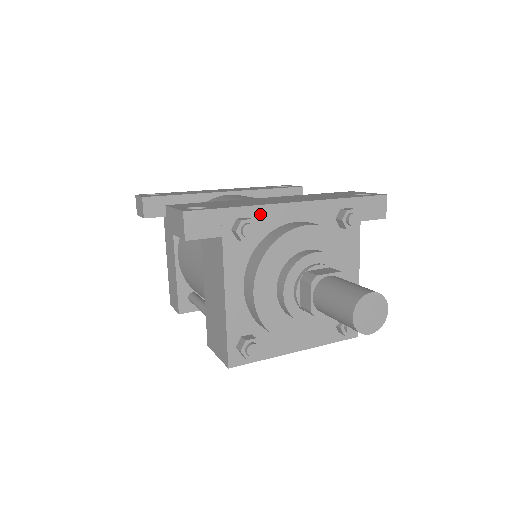
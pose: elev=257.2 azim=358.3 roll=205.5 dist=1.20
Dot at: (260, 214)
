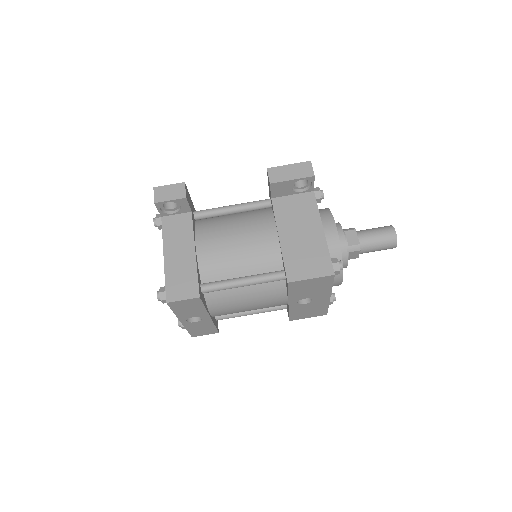
Dot at: occluded
